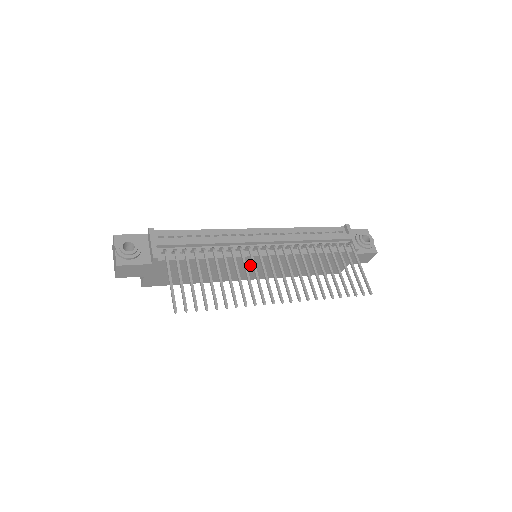
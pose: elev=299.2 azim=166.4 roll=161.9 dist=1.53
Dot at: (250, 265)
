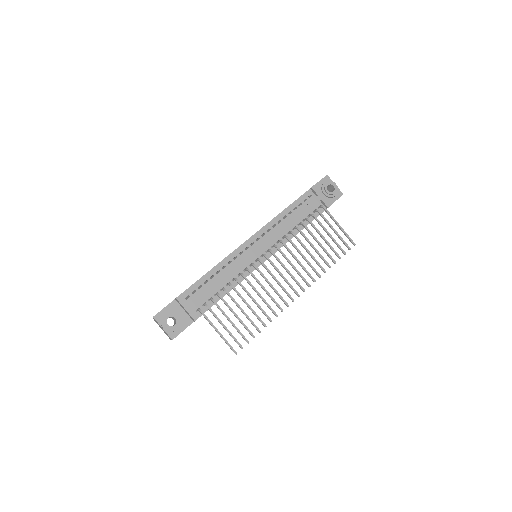
Dot at: occluded
